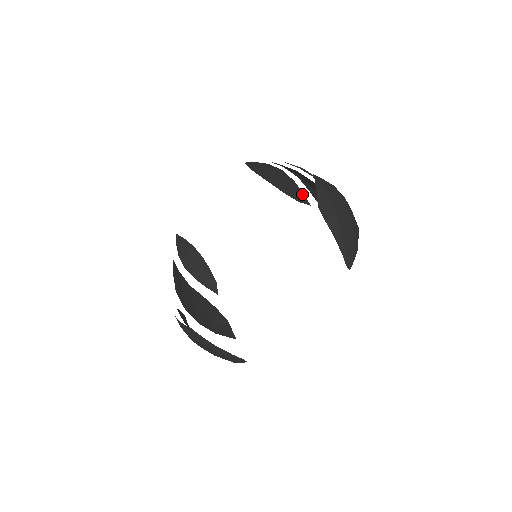
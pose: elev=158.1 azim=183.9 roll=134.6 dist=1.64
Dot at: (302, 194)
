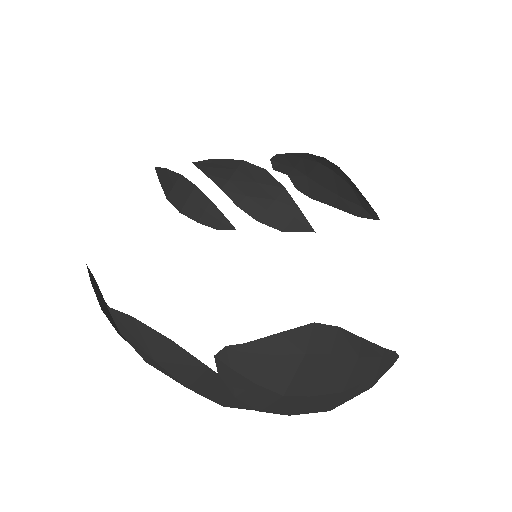
Dot at: (222, 217)
